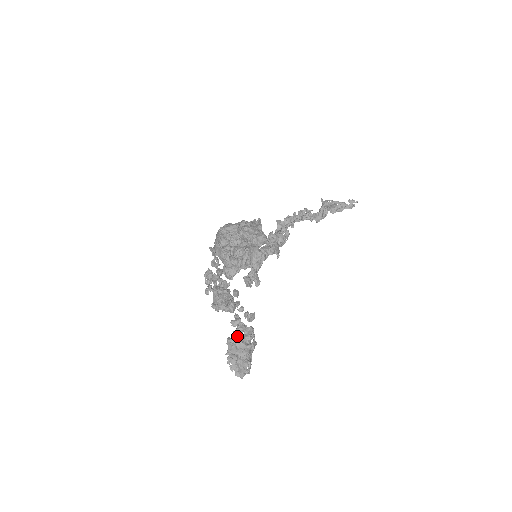
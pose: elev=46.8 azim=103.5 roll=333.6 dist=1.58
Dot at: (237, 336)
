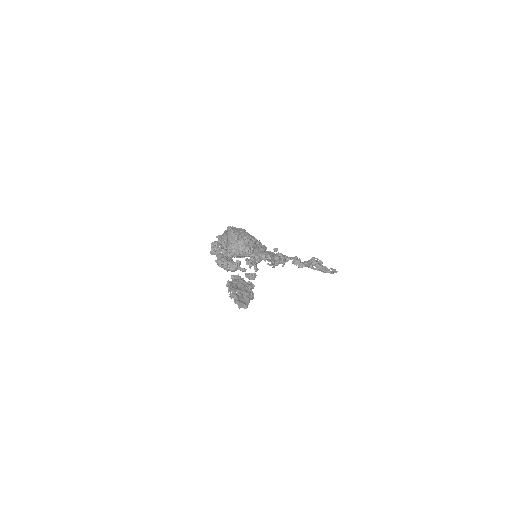
Dot at: (238, 281)
